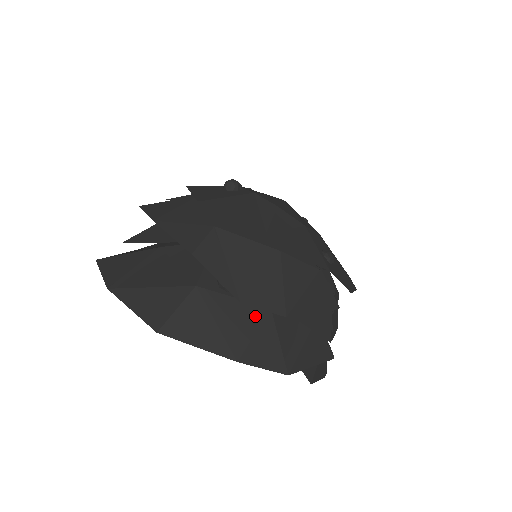
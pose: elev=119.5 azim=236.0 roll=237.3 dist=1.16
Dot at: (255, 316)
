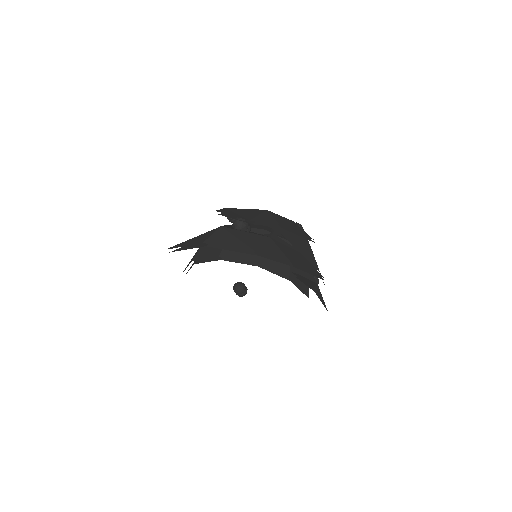
Dot at: (261, 239)
